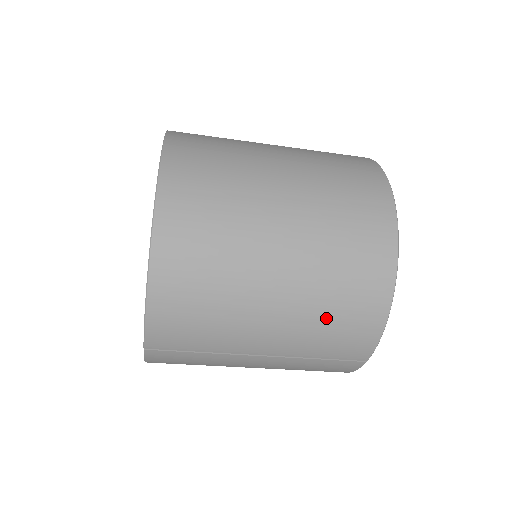
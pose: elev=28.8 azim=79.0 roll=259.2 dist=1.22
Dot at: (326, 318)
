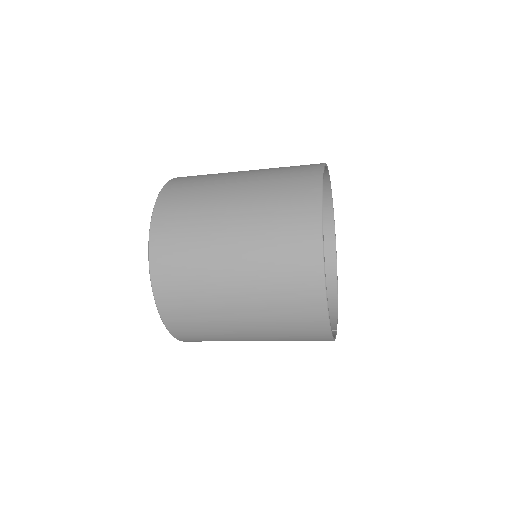
Dot at: occluded
